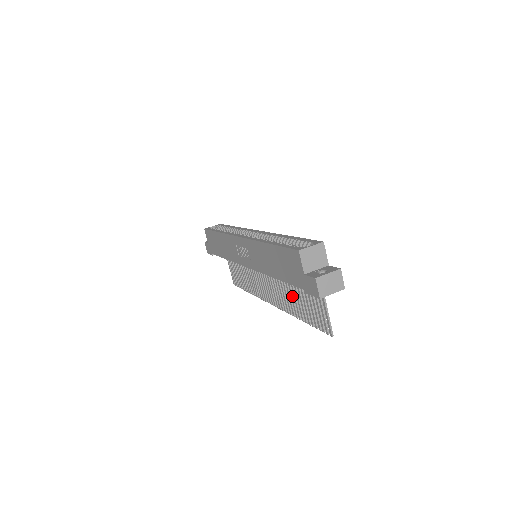
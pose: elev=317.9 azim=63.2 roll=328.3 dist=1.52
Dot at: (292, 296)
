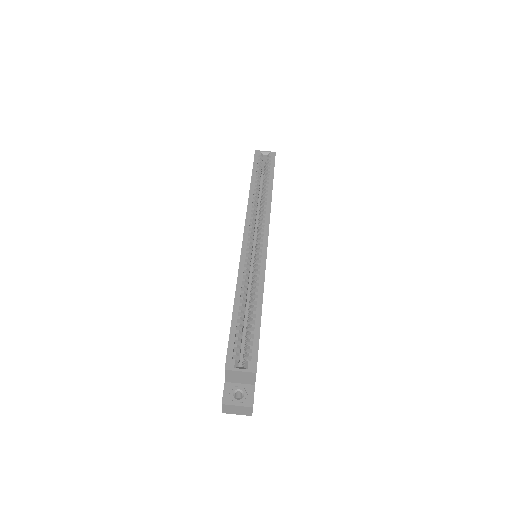
Dot at: occluded
